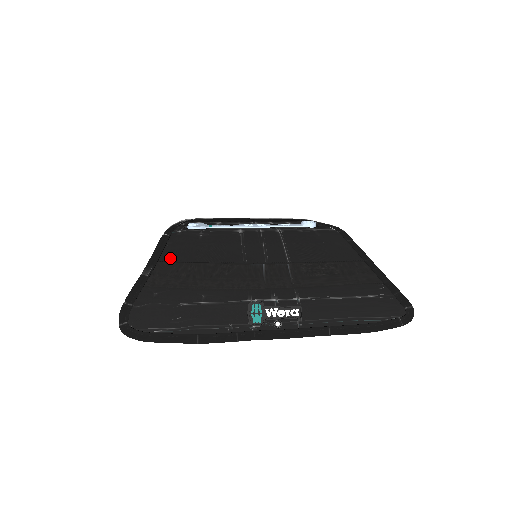
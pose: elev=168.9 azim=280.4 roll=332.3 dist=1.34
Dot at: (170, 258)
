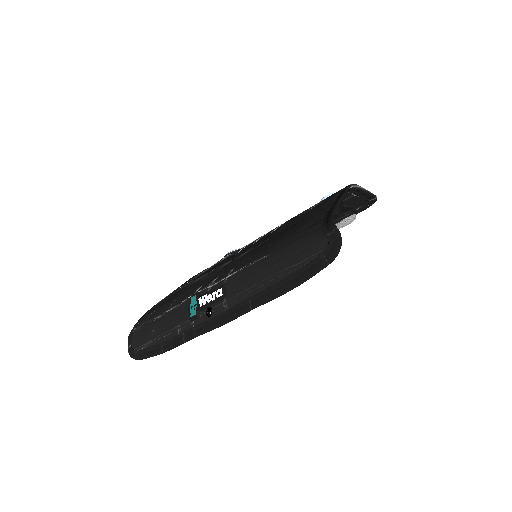
Dot at: (185, 284)
